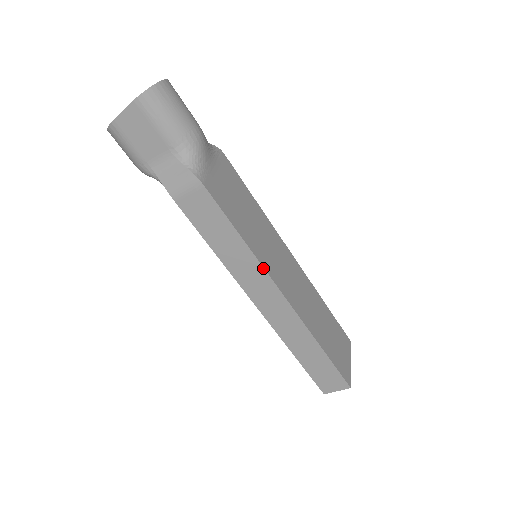
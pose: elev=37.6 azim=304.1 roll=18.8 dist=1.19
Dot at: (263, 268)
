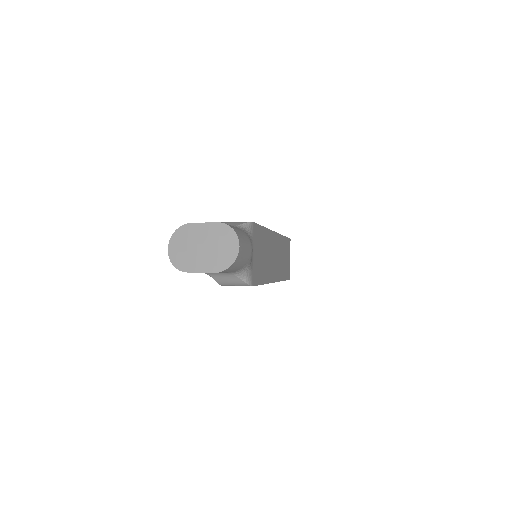
Dot at: occluded
